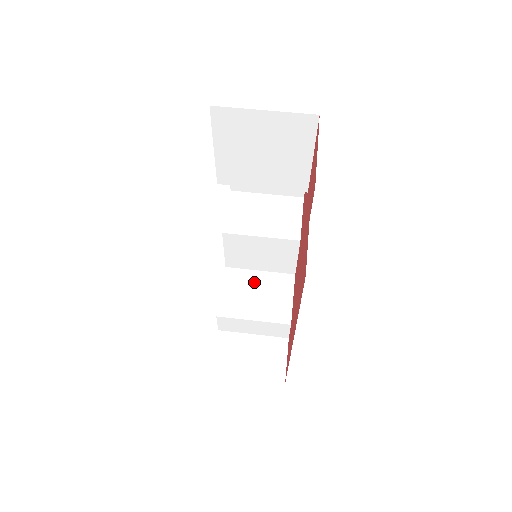
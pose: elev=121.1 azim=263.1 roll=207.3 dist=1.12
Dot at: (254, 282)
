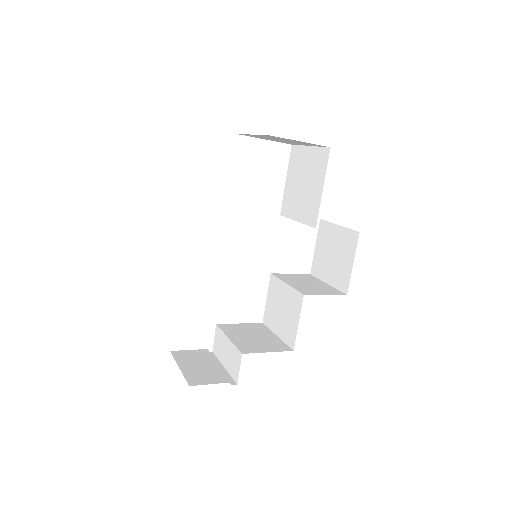
Dot at: (263, 334)
